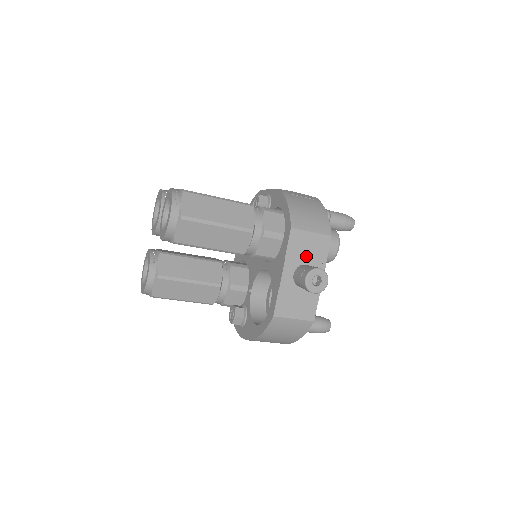
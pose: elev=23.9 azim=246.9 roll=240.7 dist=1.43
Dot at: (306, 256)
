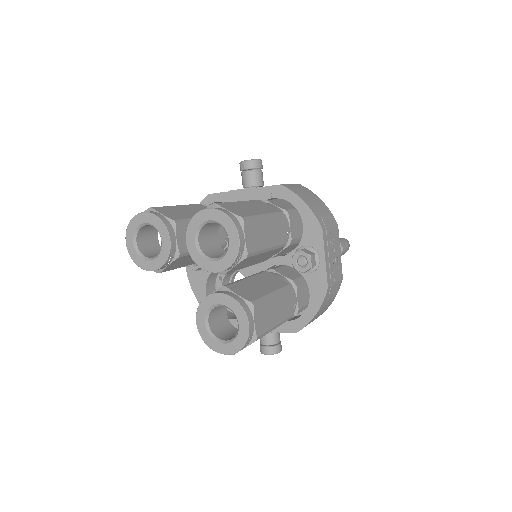
Dot at: occluded
